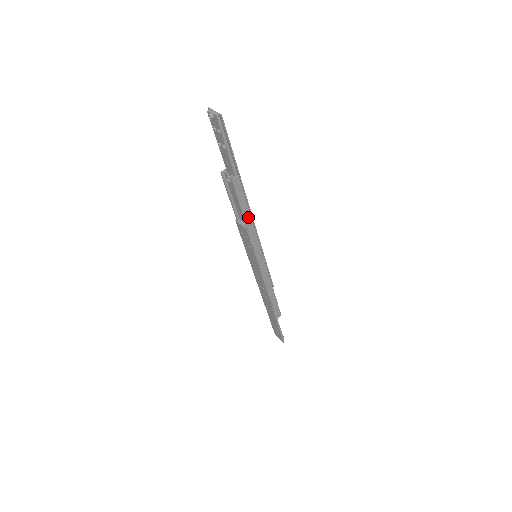
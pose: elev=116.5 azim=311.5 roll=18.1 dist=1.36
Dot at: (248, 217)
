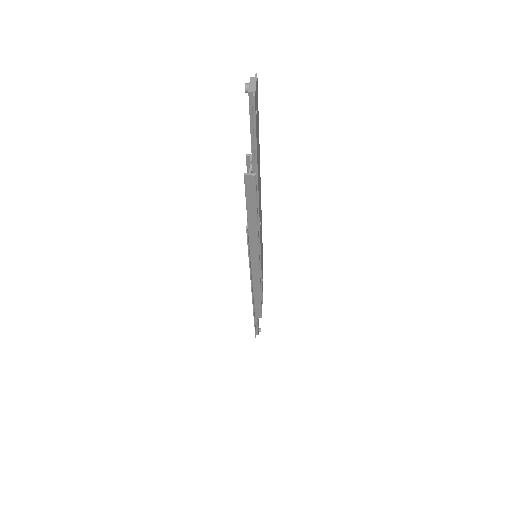
Dot at: (253, 220)
